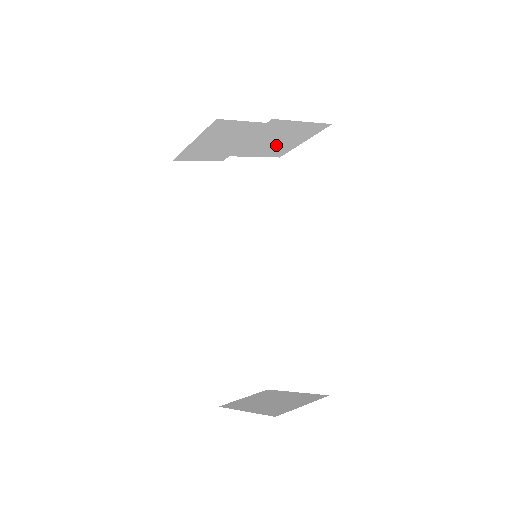
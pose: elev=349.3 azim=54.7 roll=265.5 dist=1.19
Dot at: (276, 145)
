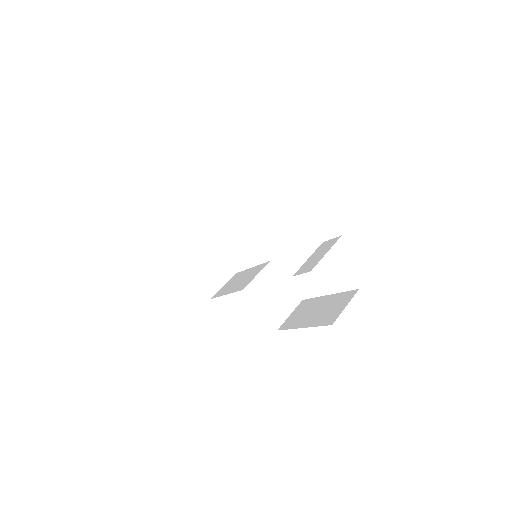
Dot at: occluded
